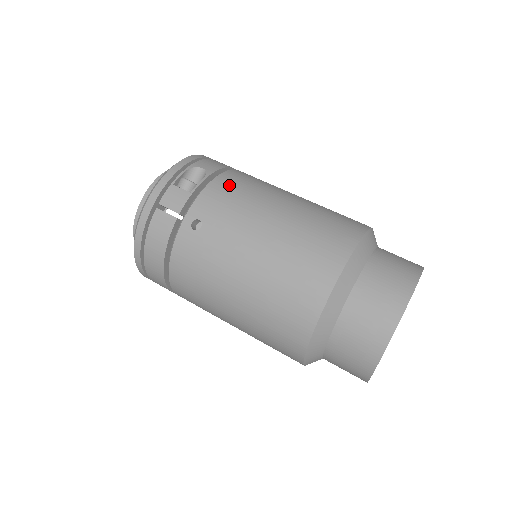
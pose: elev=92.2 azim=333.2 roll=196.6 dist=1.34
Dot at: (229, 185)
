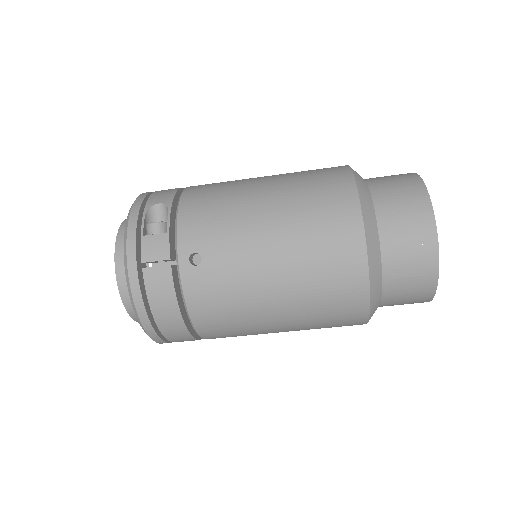
Dot at: (198, 203)
